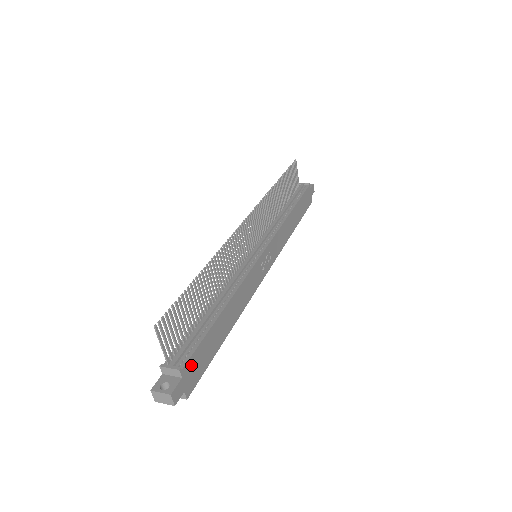
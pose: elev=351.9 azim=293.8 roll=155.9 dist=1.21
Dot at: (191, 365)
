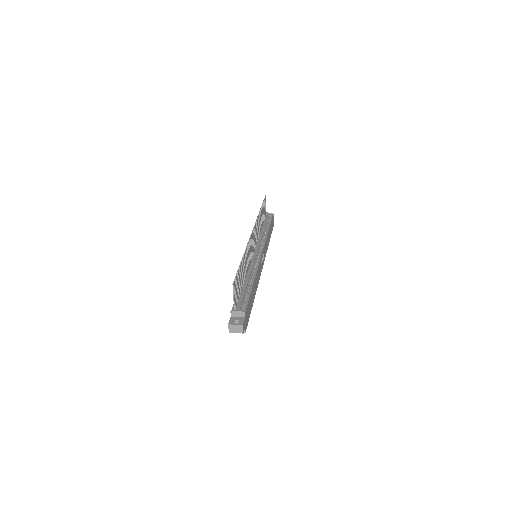
Dot at: (247, 311)
